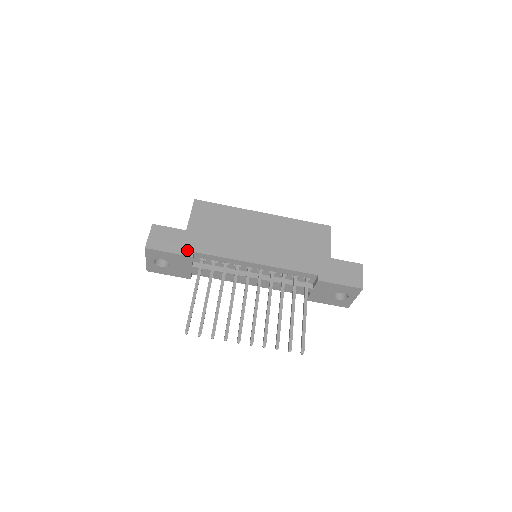
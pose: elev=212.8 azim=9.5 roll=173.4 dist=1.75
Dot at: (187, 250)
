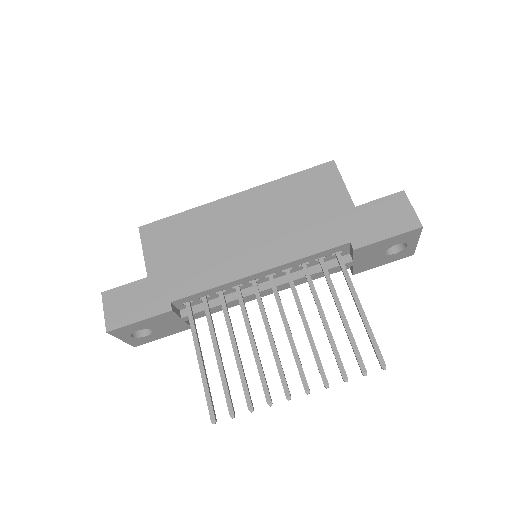
Dot at: (160, 305)
